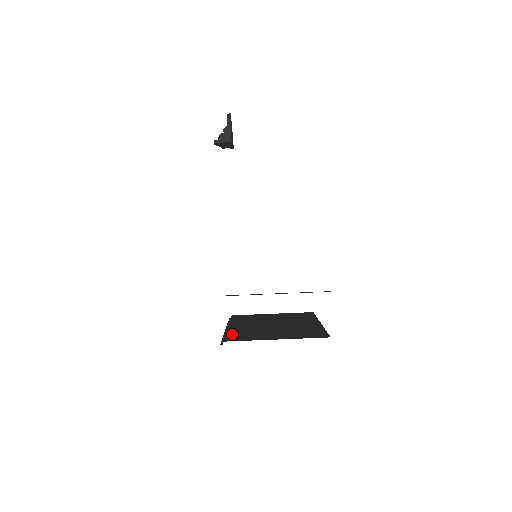
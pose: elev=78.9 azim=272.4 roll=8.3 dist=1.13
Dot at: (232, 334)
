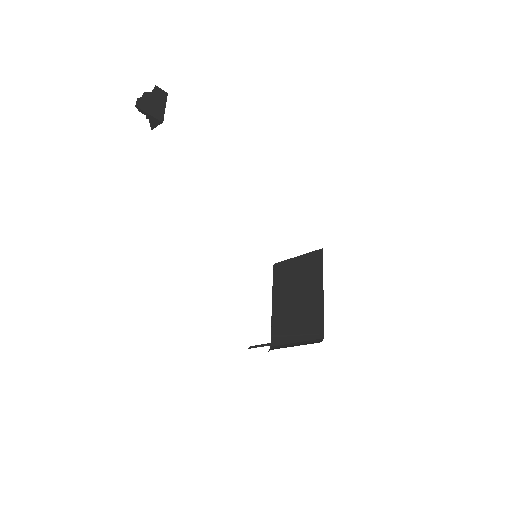
Dot at: (274, 326)
